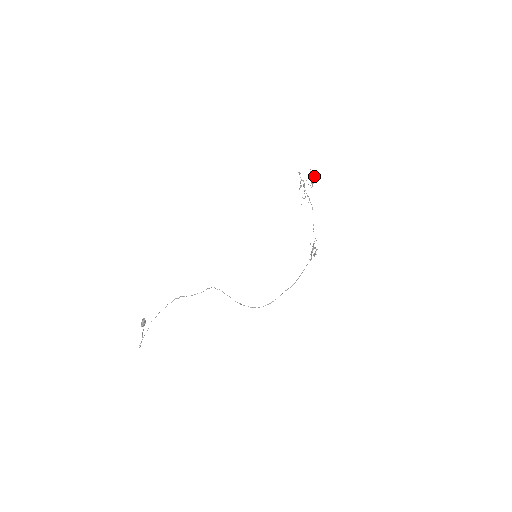
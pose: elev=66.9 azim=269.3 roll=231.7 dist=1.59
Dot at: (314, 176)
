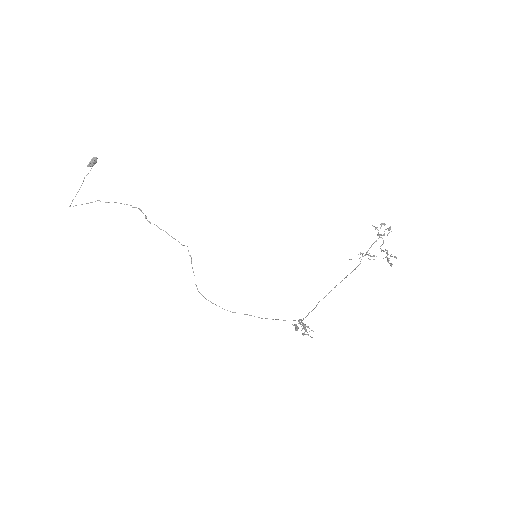
Dot at: (391, 265)
